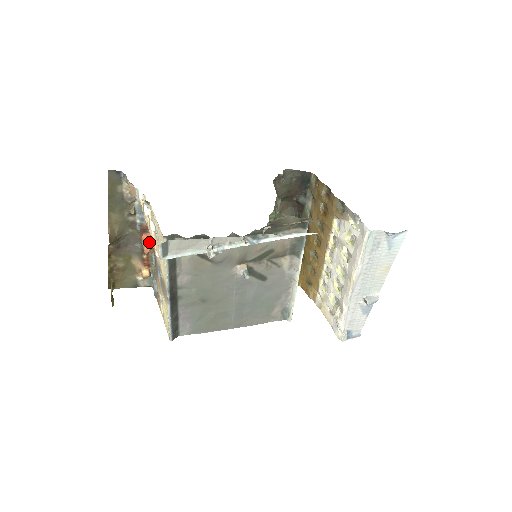
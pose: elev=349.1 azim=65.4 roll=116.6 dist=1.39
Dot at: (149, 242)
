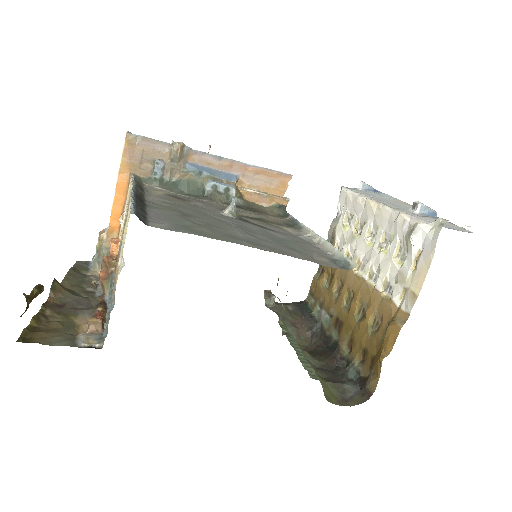
Dot at: (112, 240)
